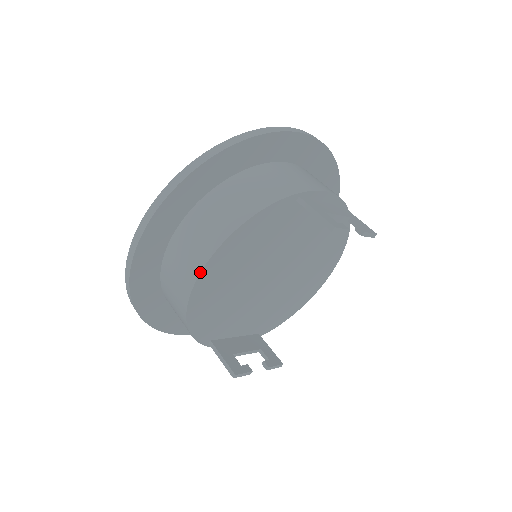
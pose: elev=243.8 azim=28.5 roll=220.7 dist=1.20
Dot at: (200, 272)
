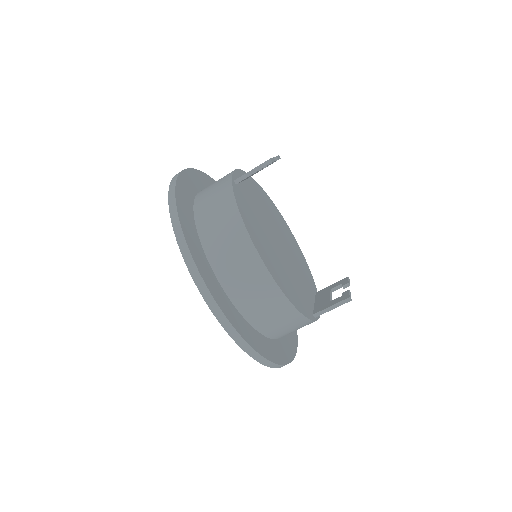
Dot at: (264, 265)
